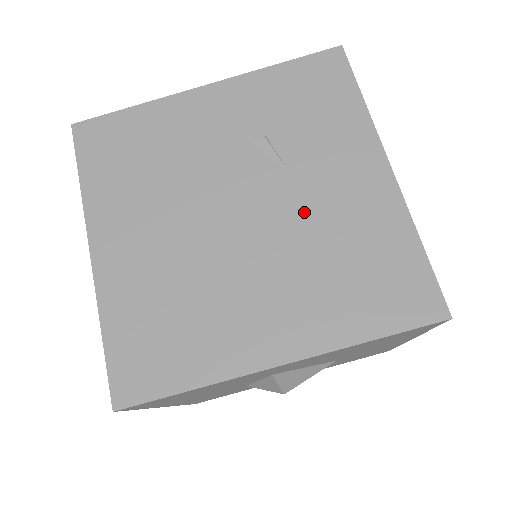
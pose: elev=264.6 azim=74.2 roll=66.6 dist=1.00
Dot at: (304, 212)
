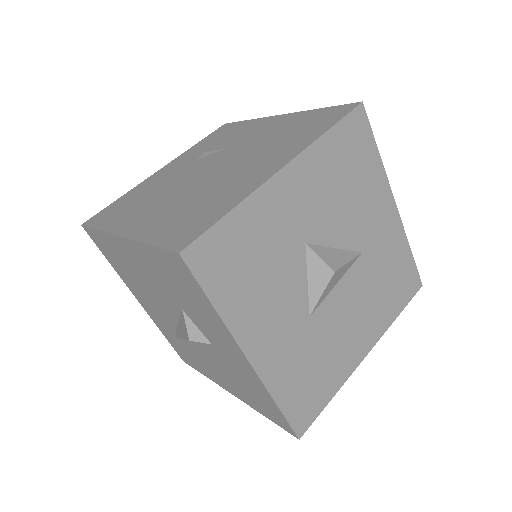
Dot at: (247, 146)
